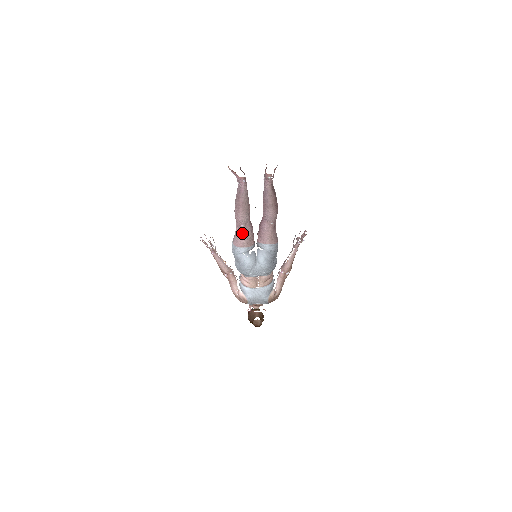
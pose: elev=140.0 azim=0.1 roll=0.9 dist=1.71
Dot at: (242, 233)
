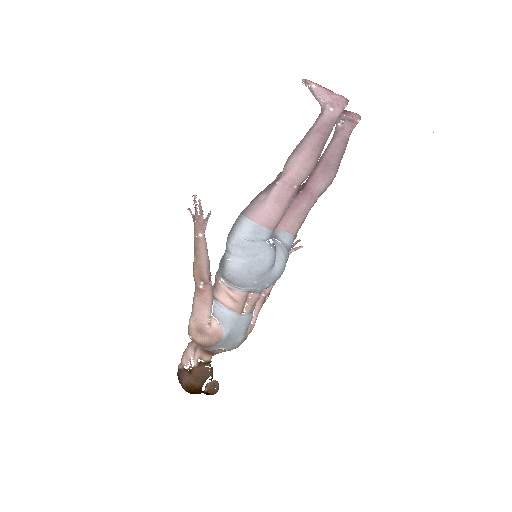
Dot at: (285, 201)
